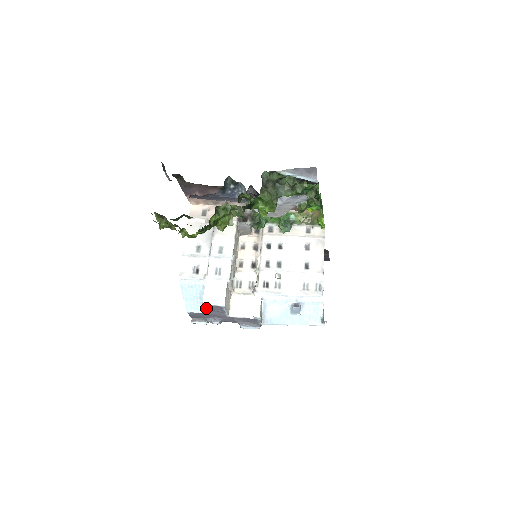
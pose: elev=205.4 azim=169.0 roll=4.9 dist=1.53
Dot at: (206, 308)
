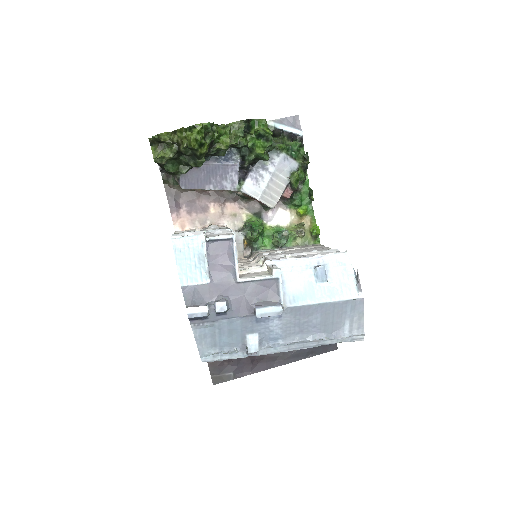
Dot at: (209, 261)
